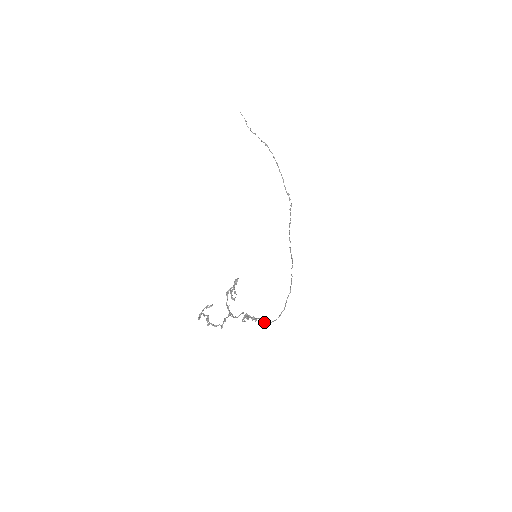
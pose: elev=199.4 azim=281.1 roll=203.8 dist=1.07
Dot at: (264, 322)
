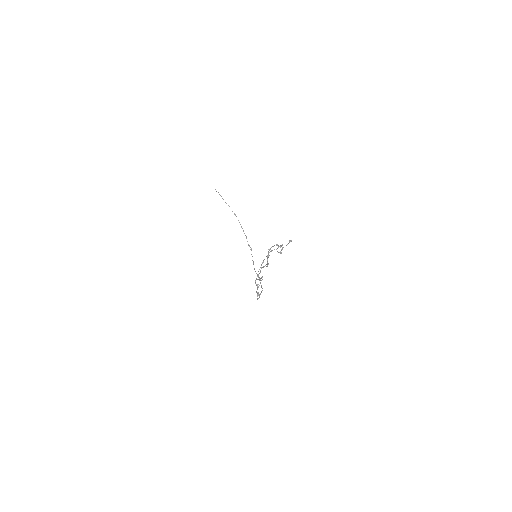
Dot at: occluded
